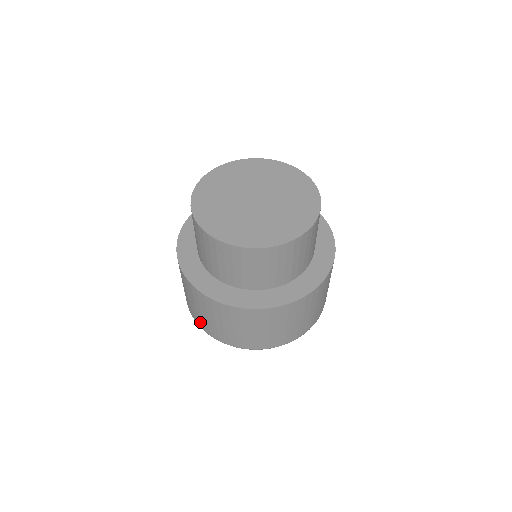
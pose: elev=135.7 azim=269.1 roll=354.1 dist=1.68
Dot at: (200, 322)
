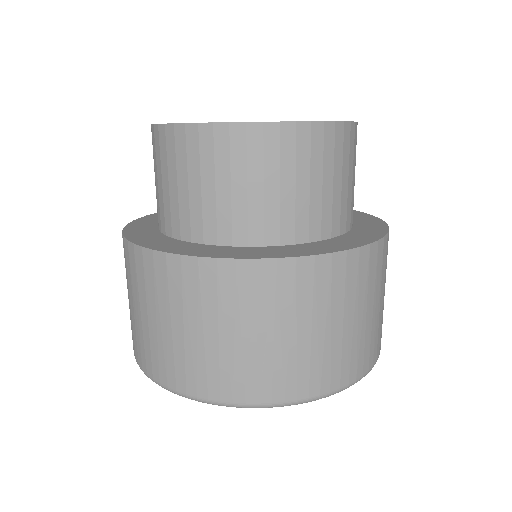
Dot at: (132, 337)
